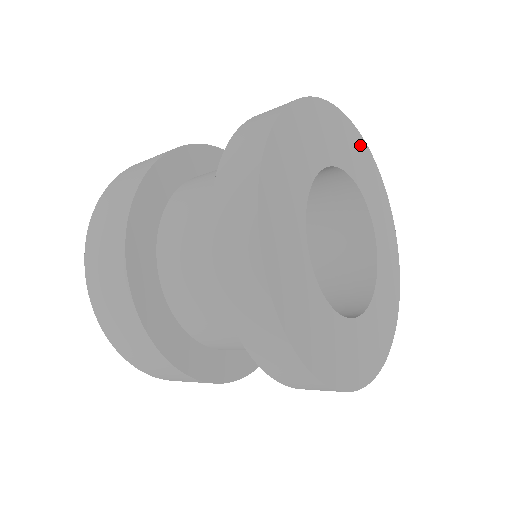
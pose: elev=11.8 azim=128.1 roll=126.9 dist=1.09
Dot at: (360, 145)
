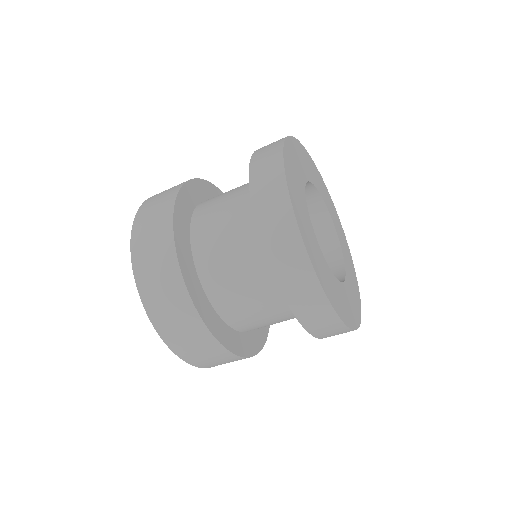
Dot at: (344, 237)
